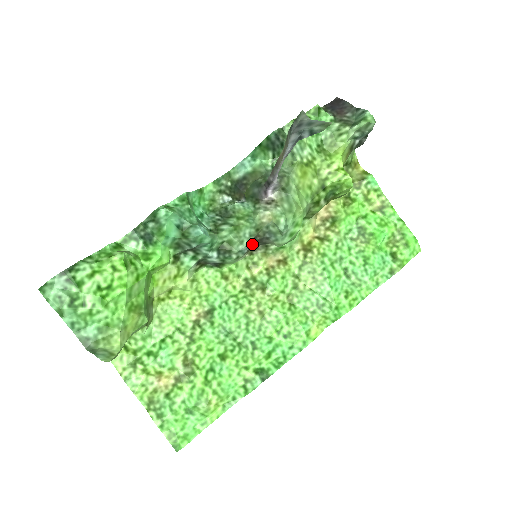
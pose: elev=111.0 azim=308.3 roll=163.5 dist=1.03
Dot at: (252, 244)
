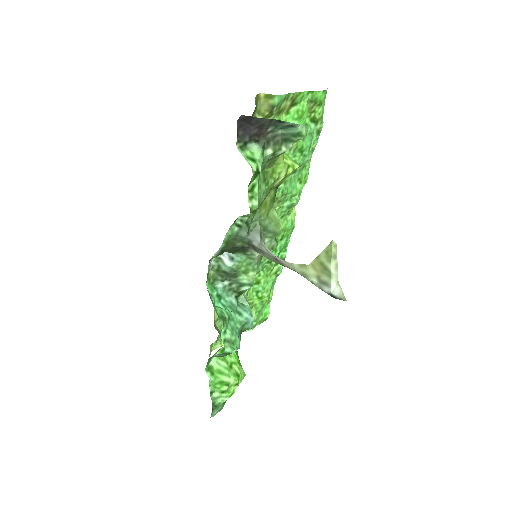
Dot at: occluded
